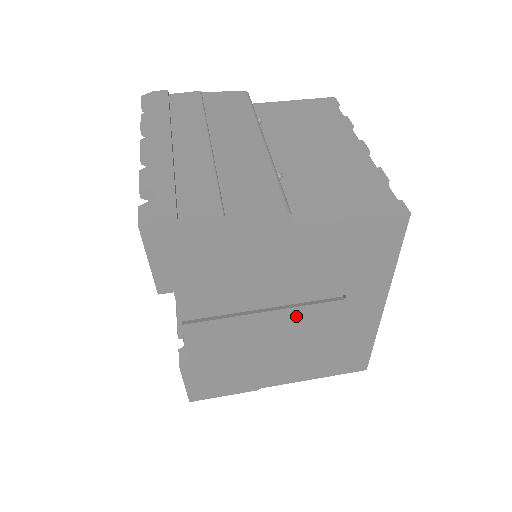
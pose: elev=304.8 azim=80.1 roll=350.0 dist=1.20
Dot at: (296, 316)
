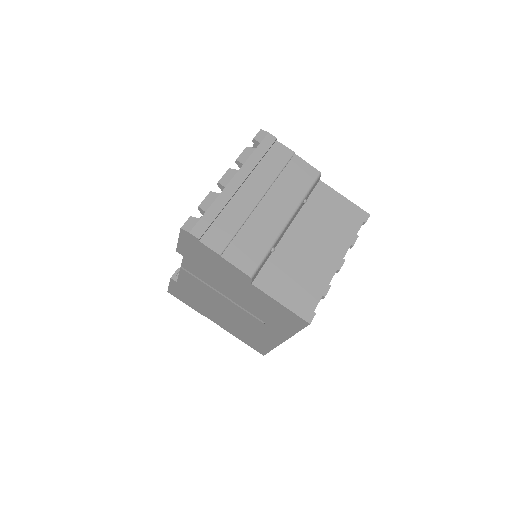
Dot at: (237, 309)
